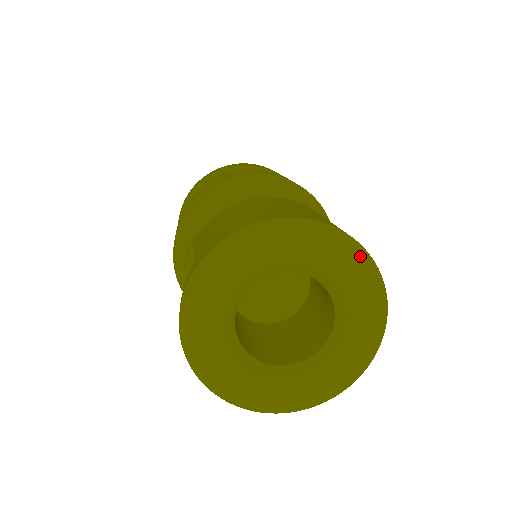
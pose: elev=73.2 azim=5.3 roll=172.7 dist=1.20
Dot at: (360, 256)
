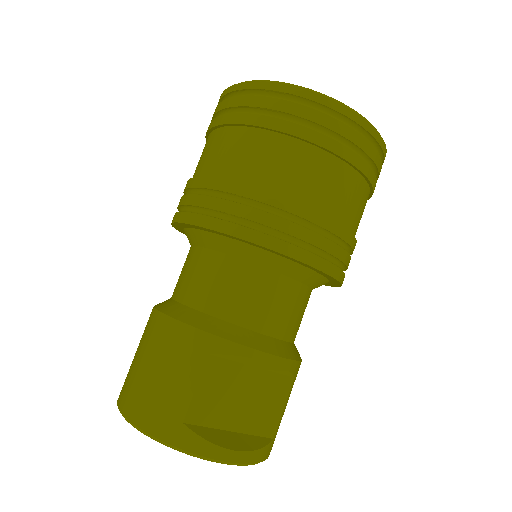
Dot at: (174, 448)
